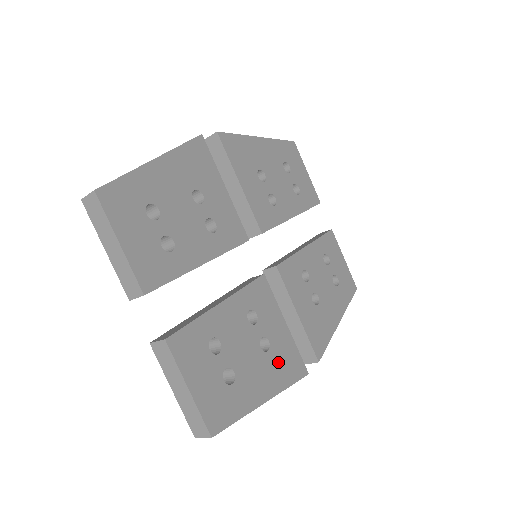
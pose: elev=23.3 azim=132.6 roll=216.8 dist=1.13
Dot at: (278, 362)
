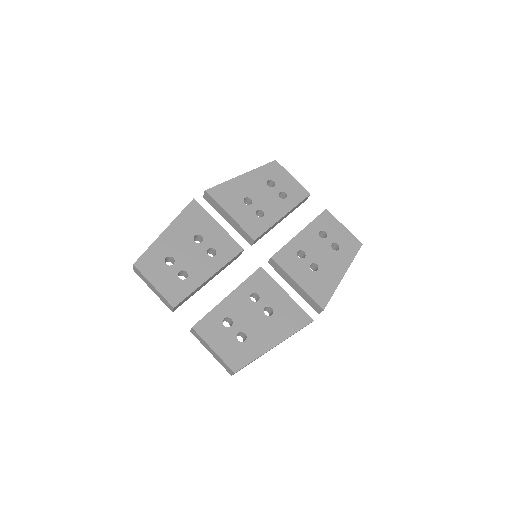
Dot at: (282, 319)
